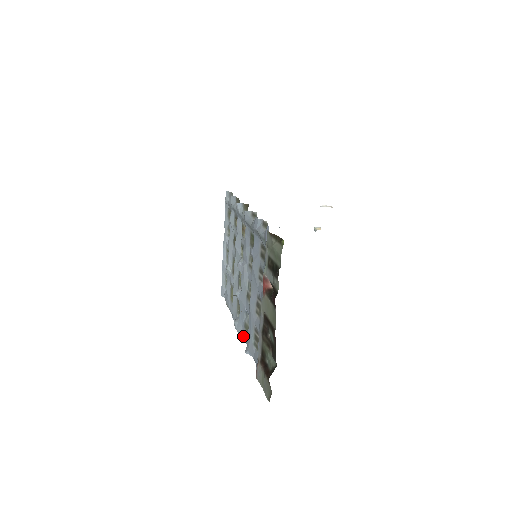
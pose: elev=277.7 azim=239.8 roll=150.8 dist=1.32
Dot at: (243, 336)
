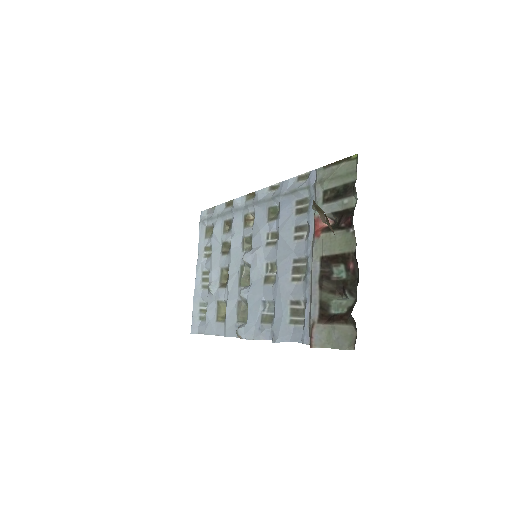
Dot at: (260, 334)
